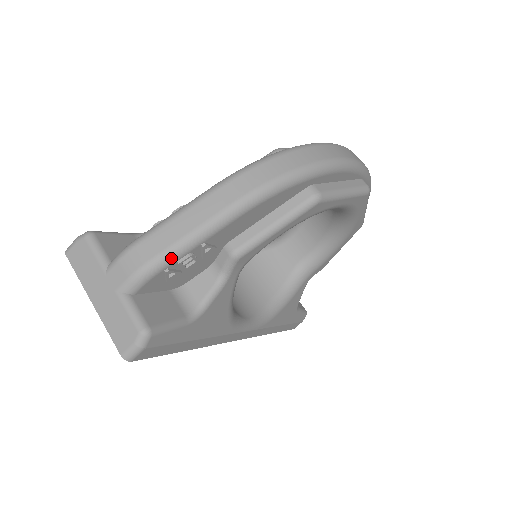
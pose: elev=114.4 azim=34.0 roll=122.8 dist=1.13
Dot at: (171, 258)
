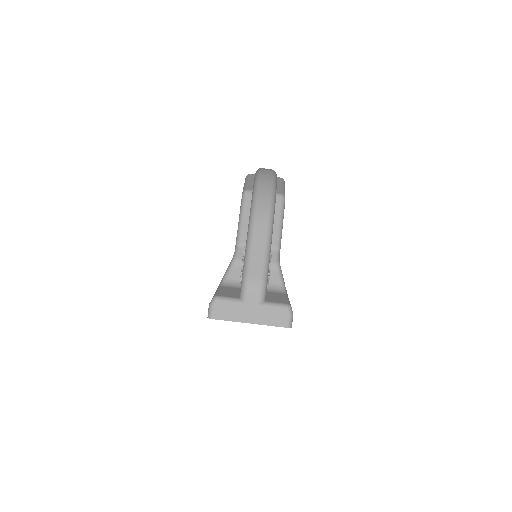
Dot at: (267, 269)
